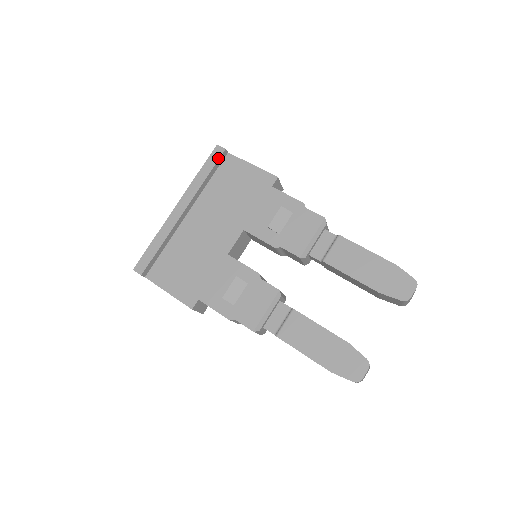
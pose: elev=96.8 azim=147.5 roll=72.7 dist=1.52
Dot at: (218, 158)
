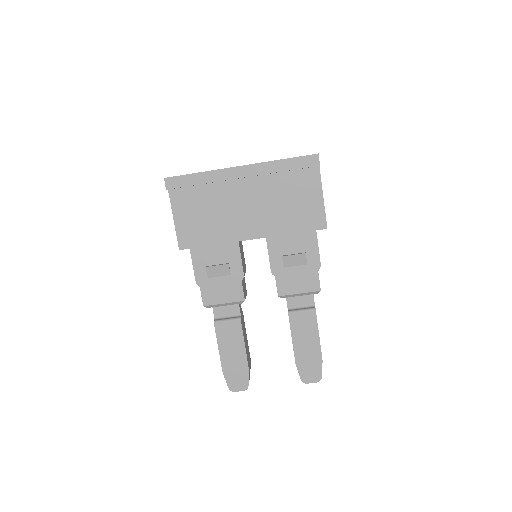
Dot at: (307, 166)
